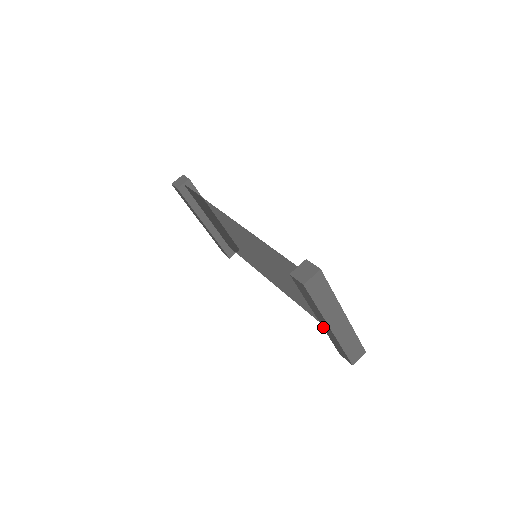
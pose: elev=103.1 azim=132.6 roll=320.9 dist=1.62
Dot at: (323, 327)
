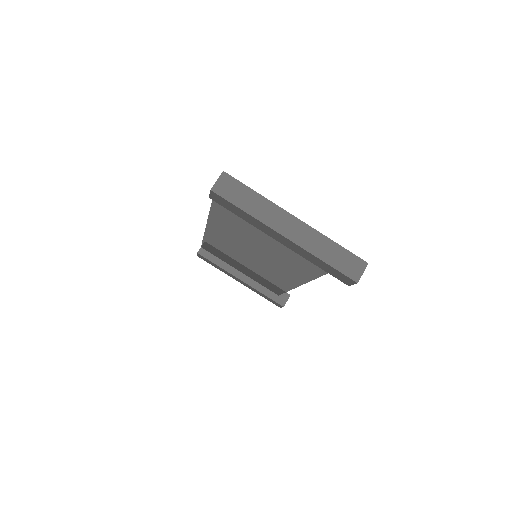
Dot at: occluded
